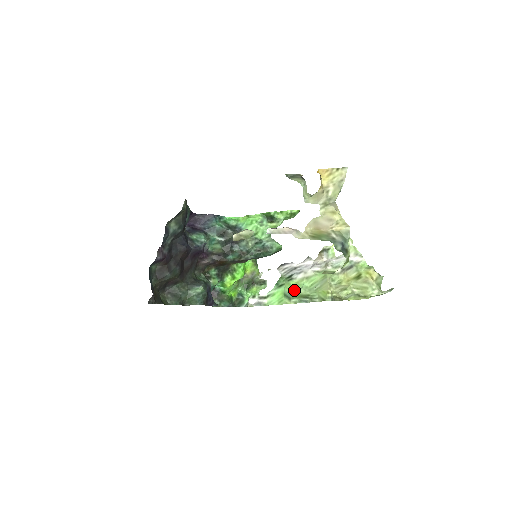
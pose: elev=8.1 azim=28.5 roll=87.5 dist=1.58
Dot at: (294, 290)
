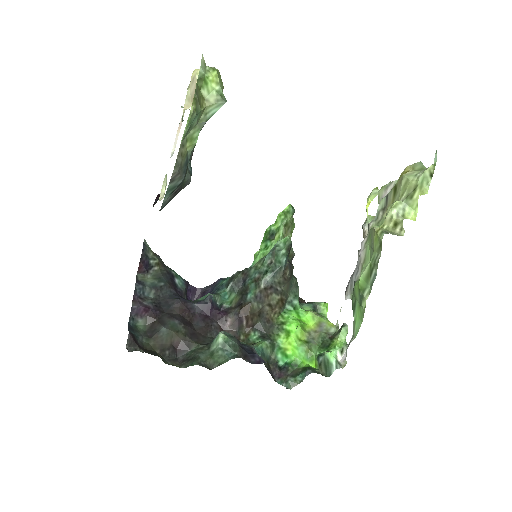
Dot at: (357, 283)
